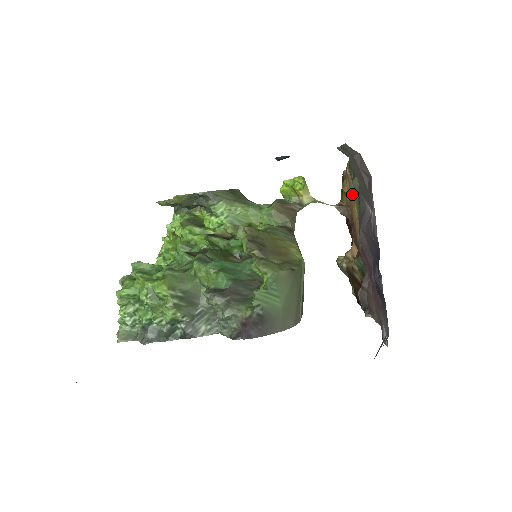
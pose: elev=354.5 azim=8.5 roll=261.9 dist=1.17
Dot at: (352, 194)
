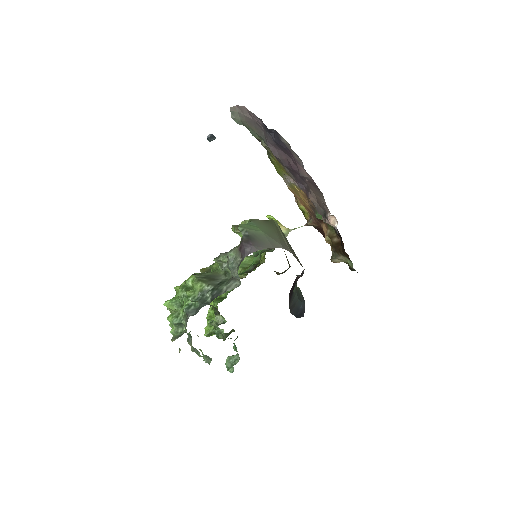
Dot at: (294, 190)
